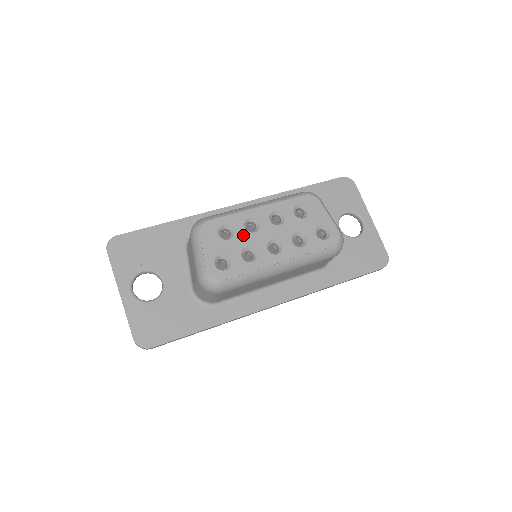
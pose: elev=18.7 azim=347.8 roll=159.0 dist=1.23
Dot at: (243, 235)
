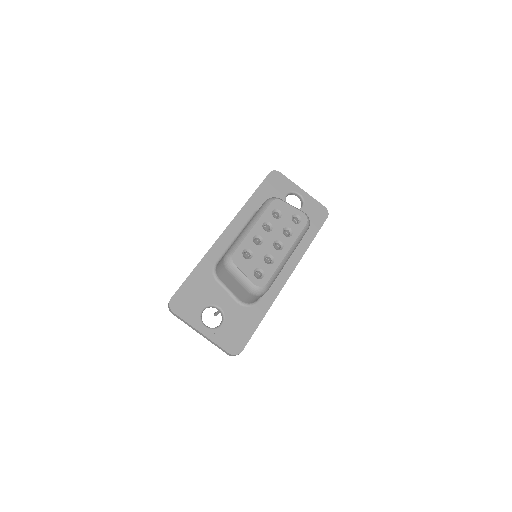
Dot at: (258, 250)
